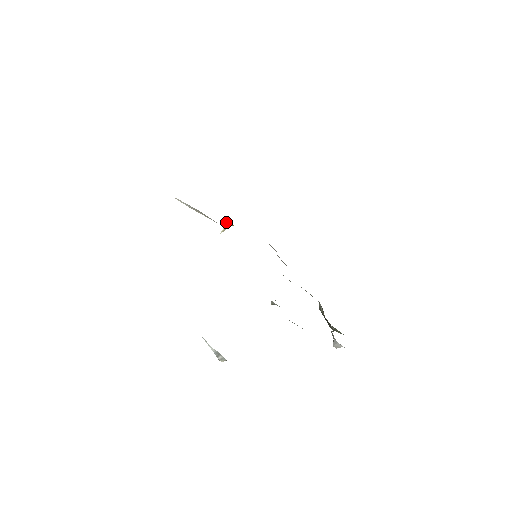
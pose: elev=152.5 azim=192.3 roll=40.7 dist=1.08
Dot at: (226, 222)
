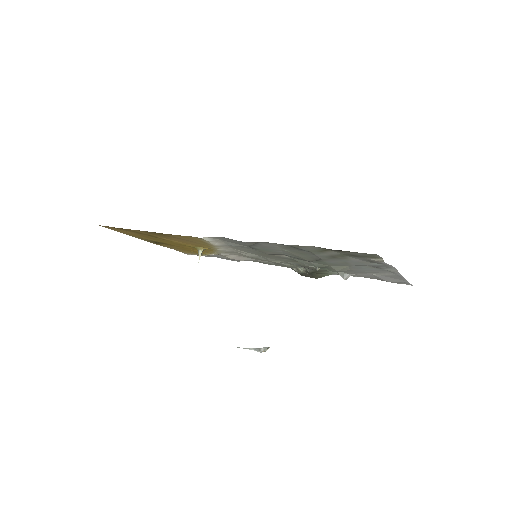
Dot at: (199, 250)
